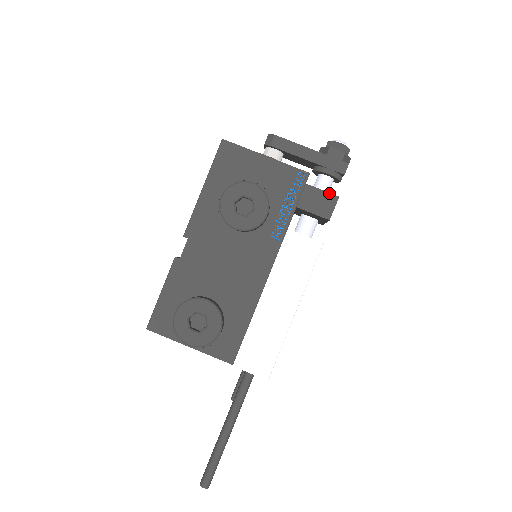
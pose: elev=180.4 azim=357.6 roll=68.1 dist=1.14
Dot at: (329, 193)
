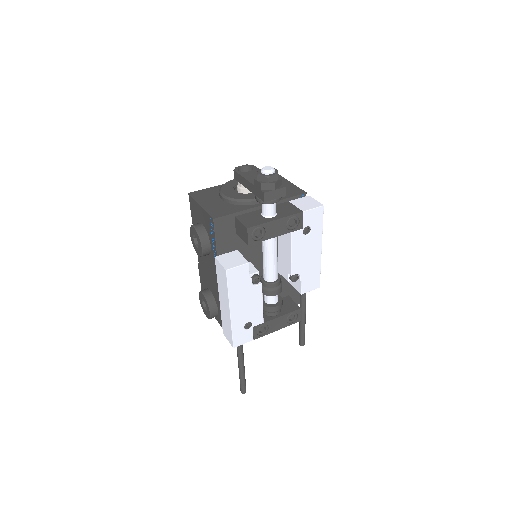
Dot at: (243, 225)
